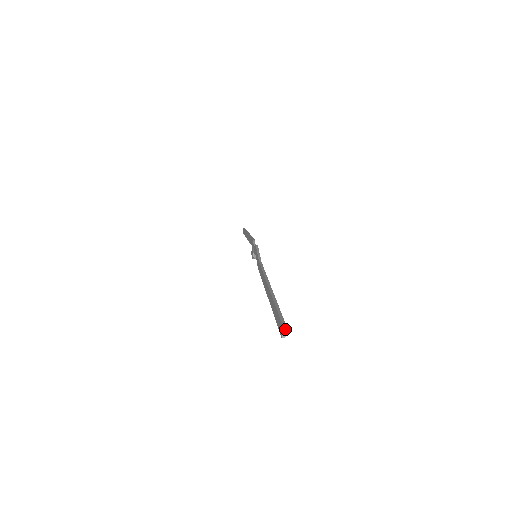
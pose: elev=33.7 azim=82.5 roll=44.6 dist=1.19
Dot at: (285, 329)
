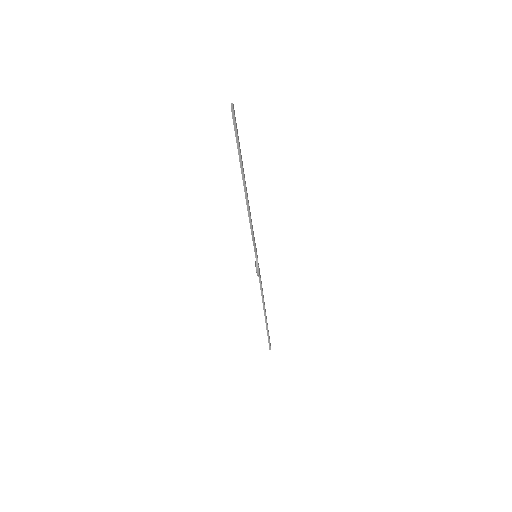
Dot at: (232, 104)
